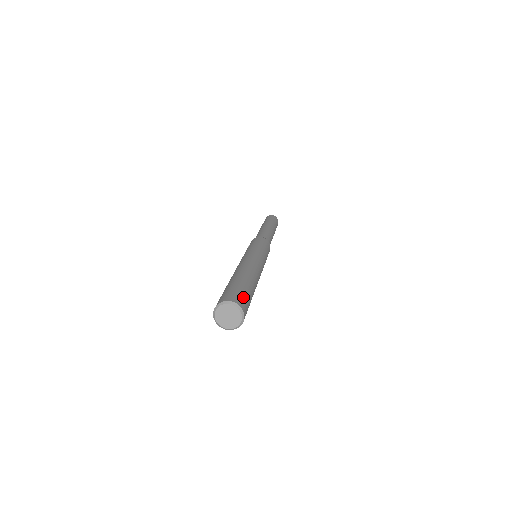
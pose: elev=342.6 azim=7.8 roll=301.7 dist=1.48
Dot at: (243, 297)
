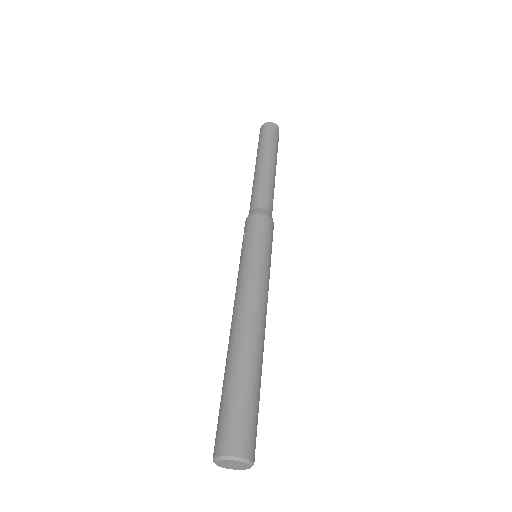
Dot at: (251, 429)
